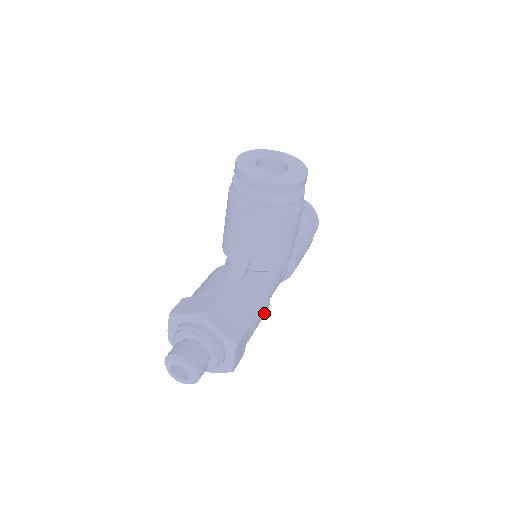
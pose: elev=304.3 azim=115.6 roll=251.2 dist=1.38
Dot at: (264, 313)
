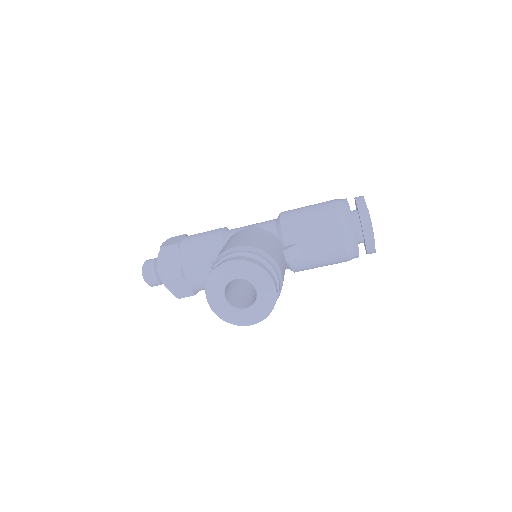
Dot at: occluded
